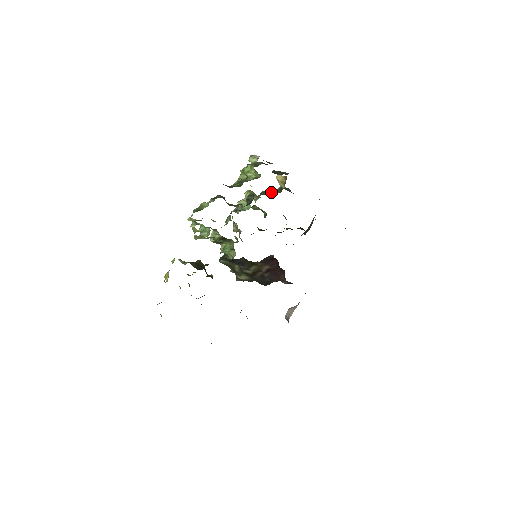
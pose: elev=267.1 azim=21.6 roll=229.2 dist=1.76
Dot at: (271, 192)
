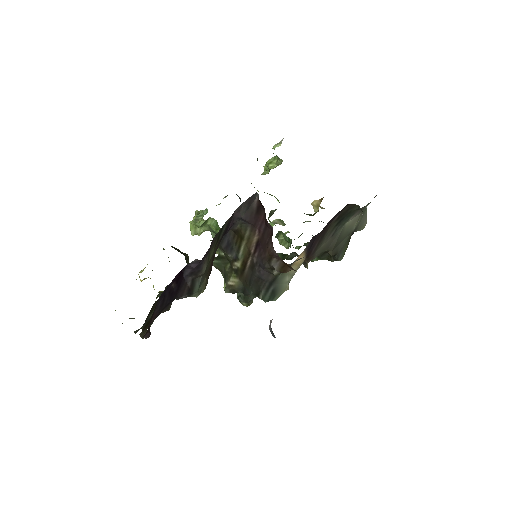
Dot at: (304, 222)
